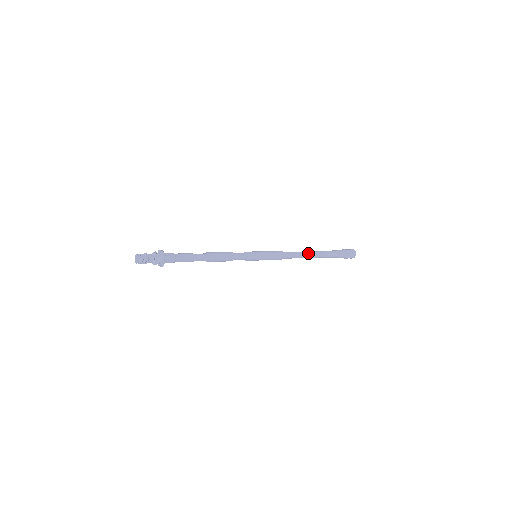
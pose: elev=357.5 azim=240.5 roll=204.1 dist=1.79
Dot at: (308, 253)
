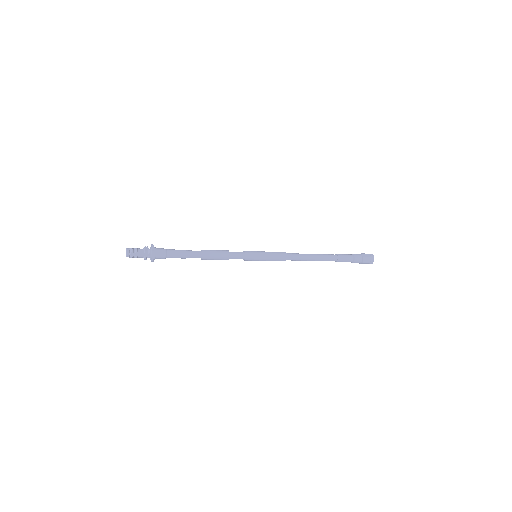
Dot at: (316, 258)
